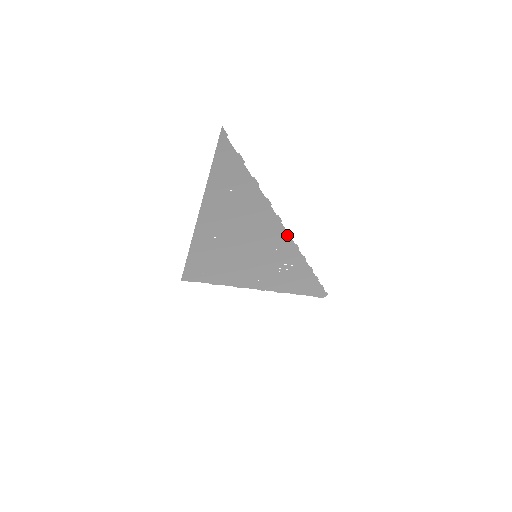
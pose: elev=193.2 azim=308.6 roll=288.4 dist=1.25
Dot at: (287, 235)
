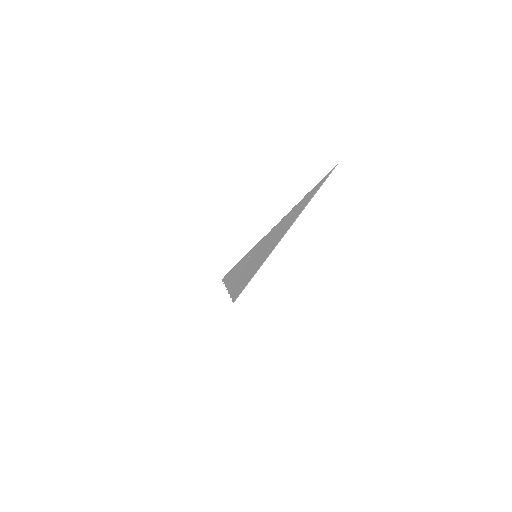
Dot at: occluded
